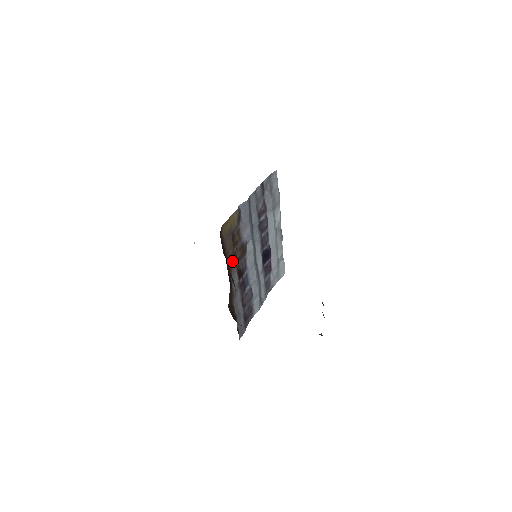
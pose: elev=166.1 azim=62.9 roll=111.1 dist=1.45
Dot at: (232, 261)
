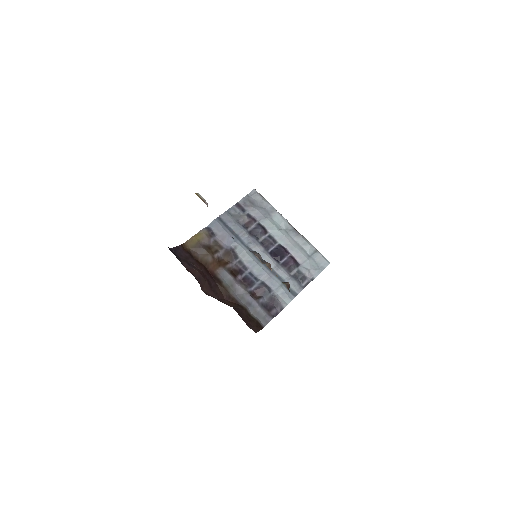
Dot at: (216, 265)
